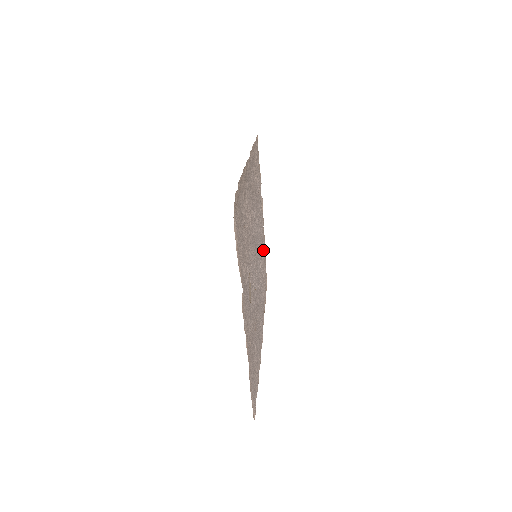
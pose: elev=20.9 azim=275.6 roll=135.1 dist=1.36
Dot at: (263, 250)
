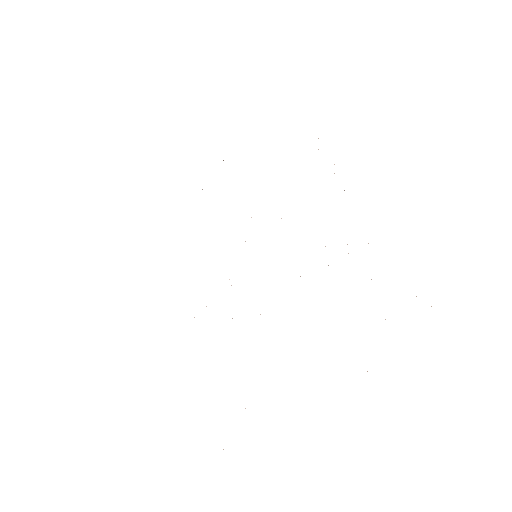
Dot at: occluded
